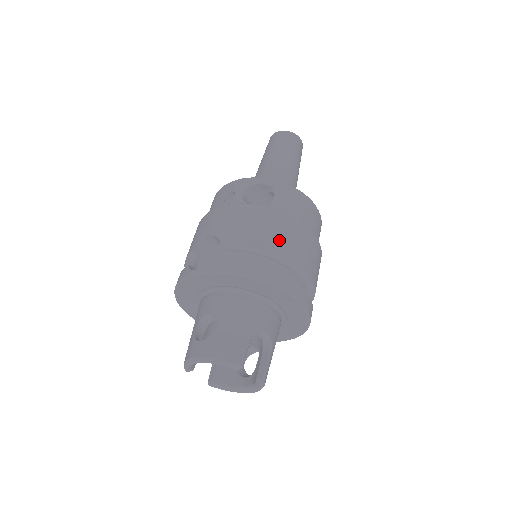
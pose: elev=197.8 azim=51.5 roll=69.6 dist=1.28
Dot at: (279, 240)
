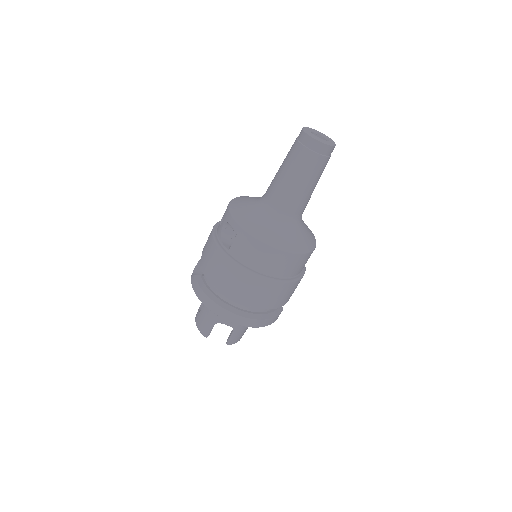
Dot at: (223, 282)
